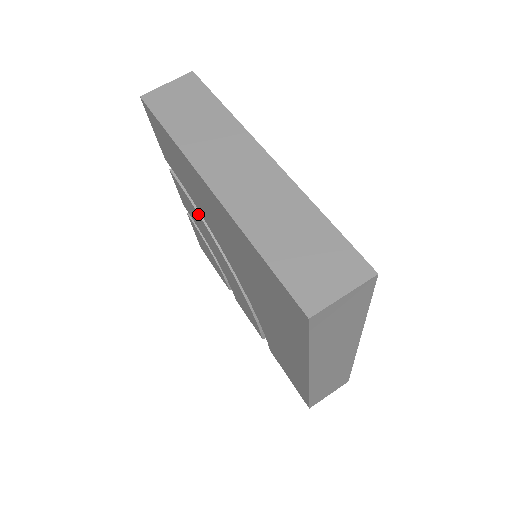
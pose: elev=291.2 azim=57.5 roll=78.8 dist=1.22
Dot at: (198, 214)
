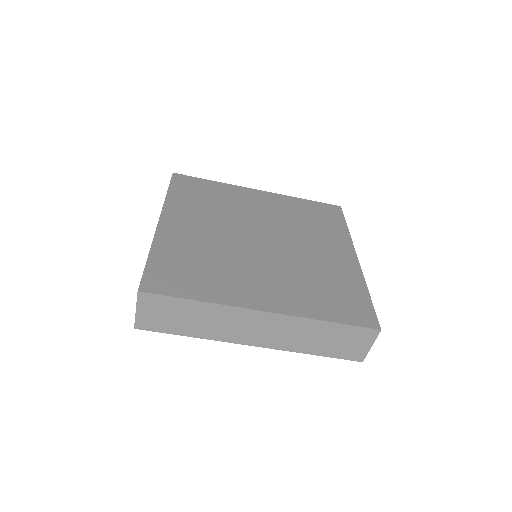
Dot at: occluded
